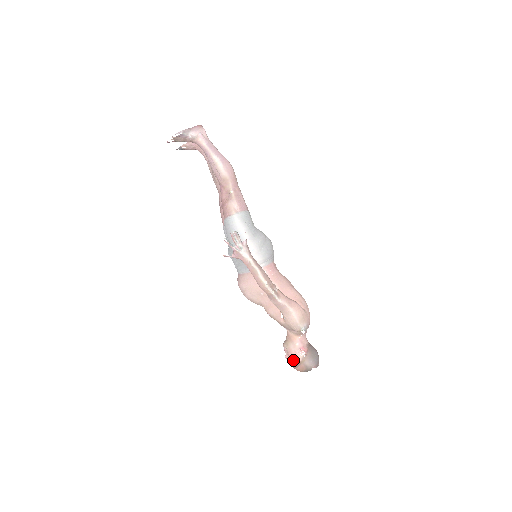
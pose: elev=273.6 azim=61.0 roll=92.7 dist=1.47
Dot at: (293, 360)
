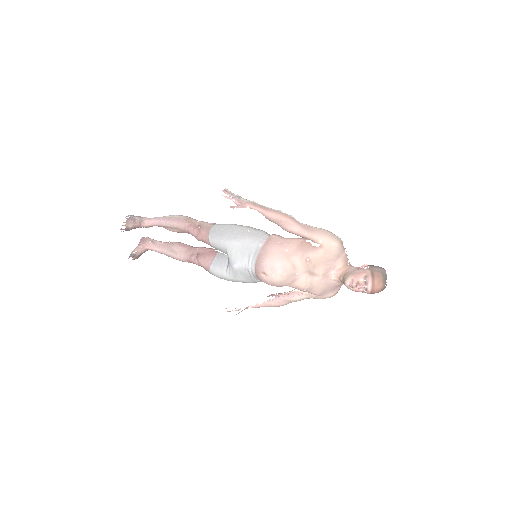
Dot at: (365, 278)
